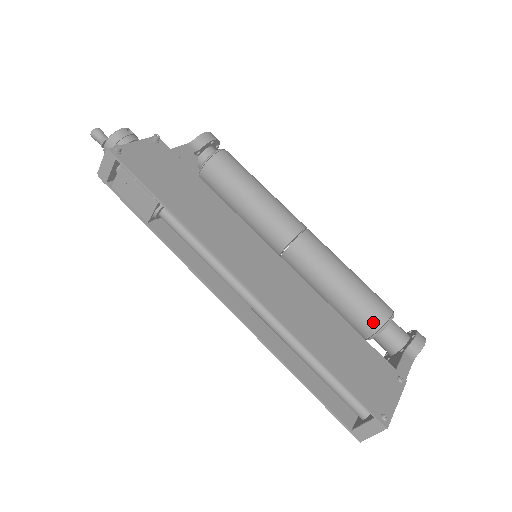
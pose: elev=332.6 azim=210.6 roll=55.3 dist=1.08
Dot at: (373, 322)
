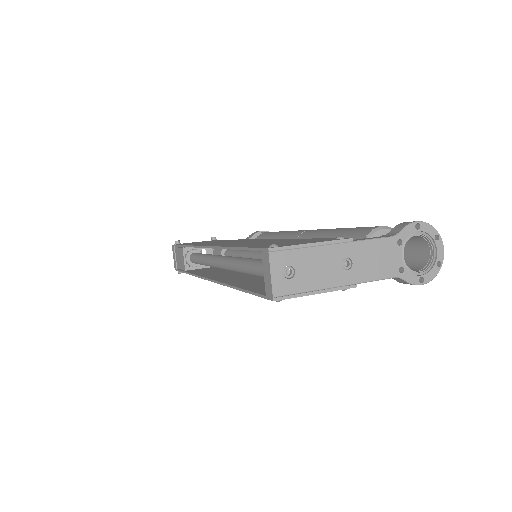
Dot at: occluded
